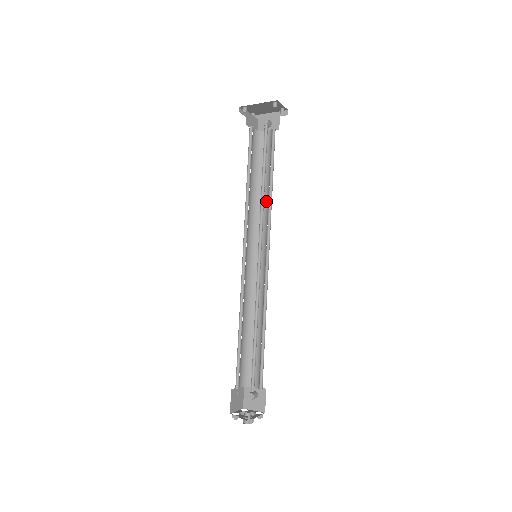
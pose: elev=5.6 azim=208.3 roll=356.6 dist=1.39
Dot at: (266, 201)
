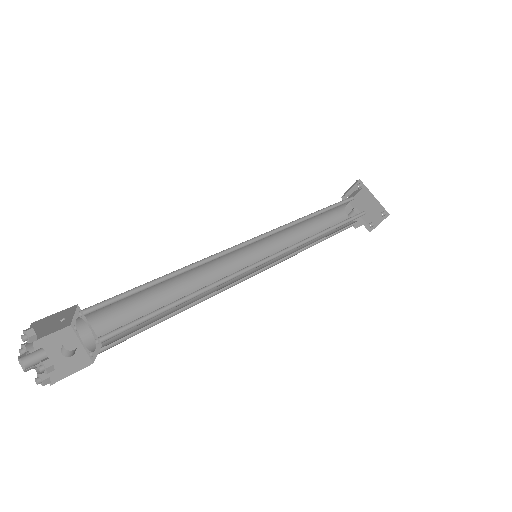
Dot at: occluded
